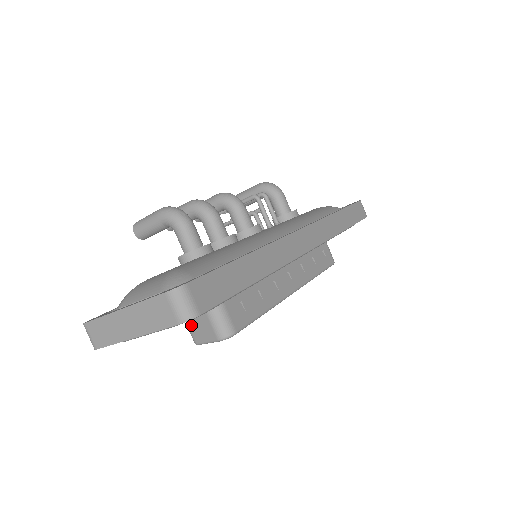
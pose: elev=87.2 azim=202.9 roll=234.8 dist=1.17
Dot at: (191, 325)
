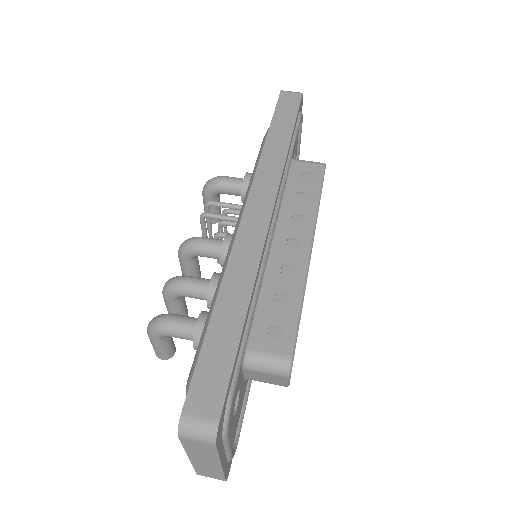
Dot at: (264, 382)
